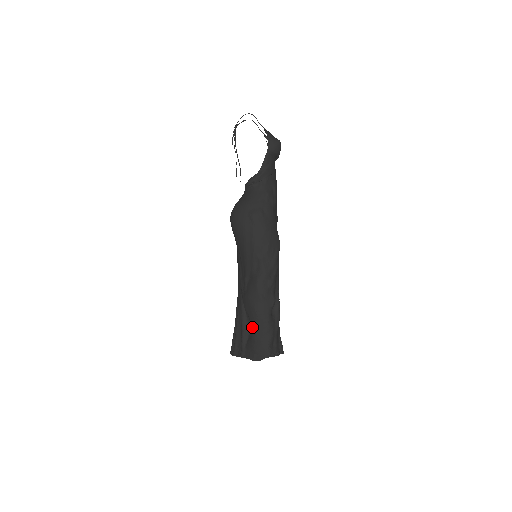
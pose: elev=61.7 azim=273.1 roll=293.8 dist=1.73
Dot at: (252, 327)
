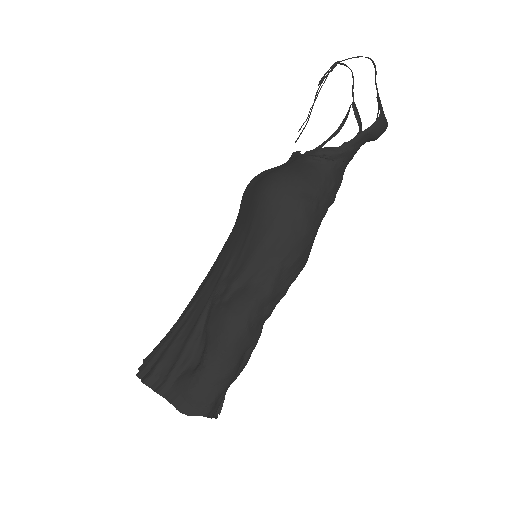
Dot at: (205, 360)
